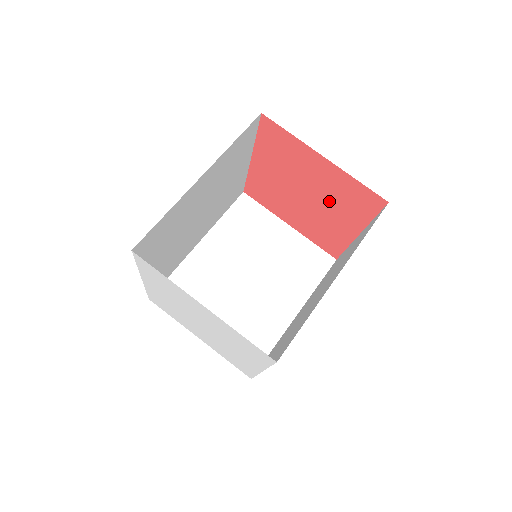
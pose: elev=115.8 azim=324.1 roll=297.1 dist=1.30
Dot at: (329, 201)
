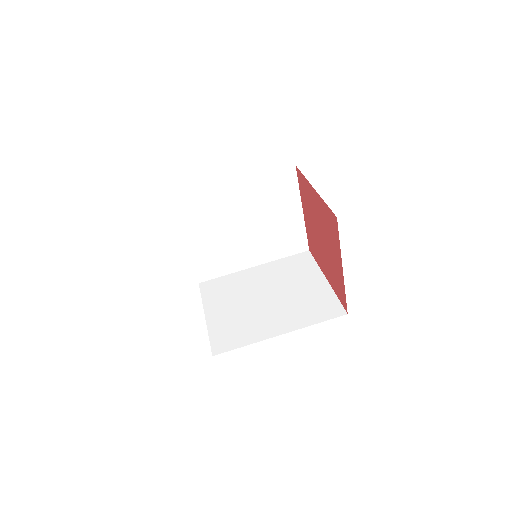
Dot at: (328, 261)
